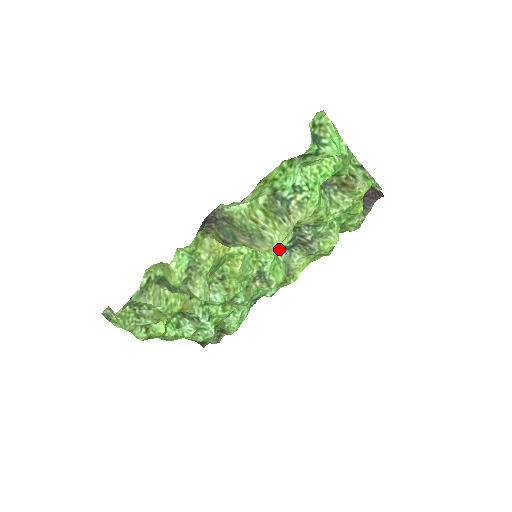
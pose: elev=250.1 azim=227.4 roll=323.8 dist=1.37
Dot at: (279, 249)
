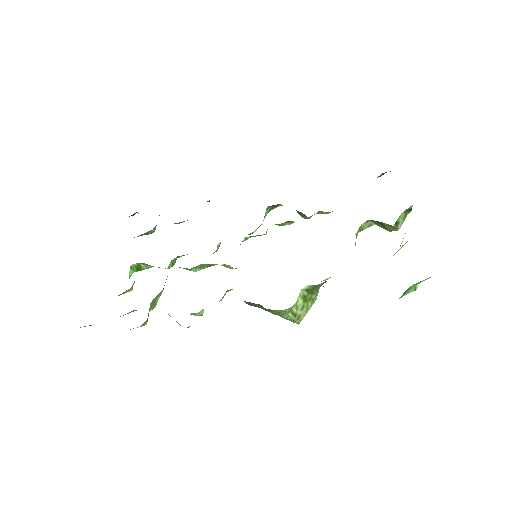
Dot at: (269, 206)
